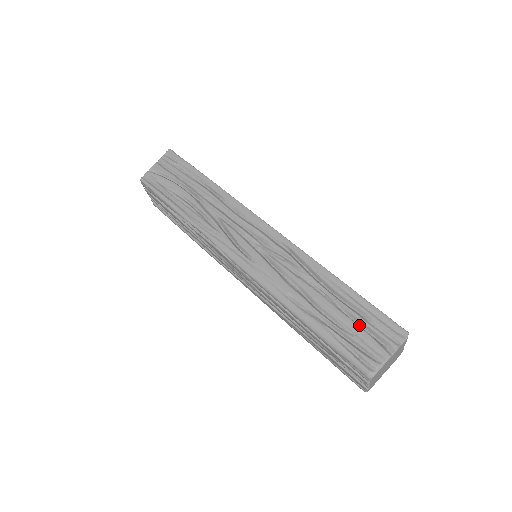
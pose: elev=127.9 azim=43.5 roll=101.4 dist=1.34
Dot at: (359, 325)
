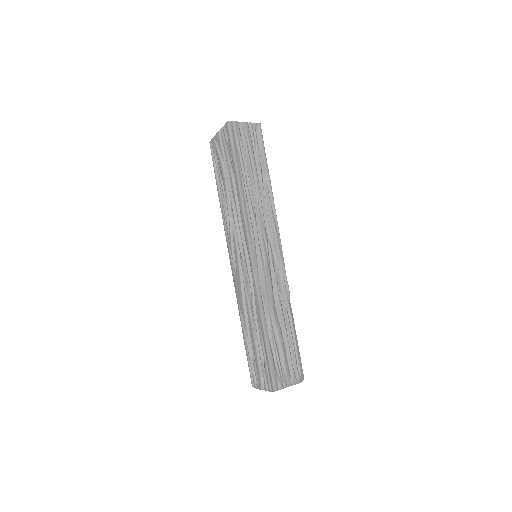
Dot at: (262, 360)
